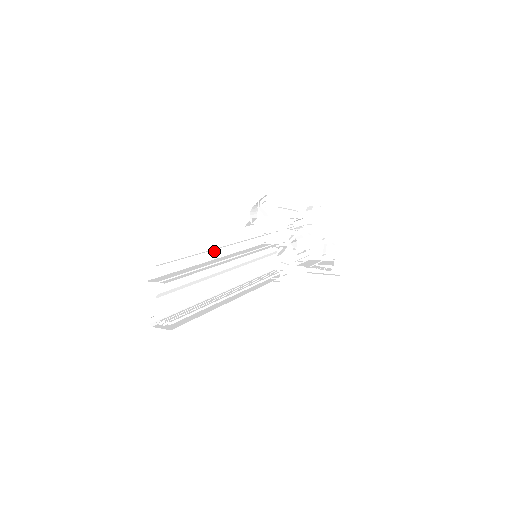
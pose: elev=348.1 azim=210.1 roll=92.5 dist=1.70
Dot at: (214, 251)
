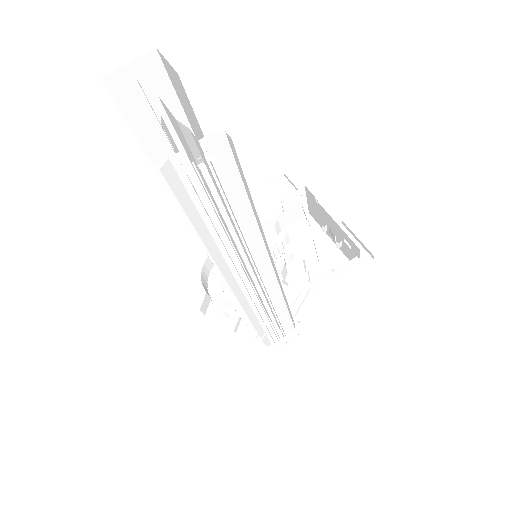
Dot at: occluded
